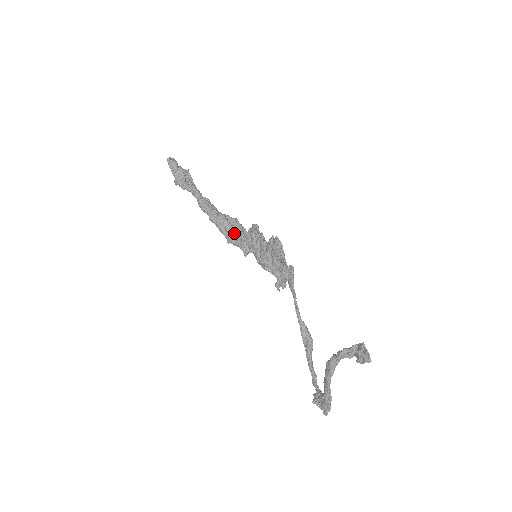
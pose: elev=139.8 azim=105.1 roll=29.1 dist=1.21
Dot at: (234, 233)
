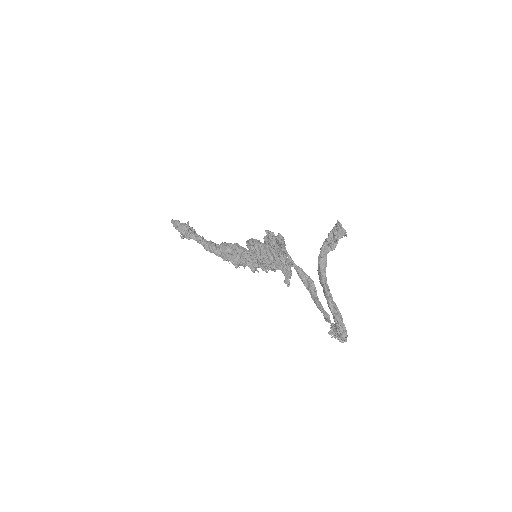
Dot at: (237, 253)
